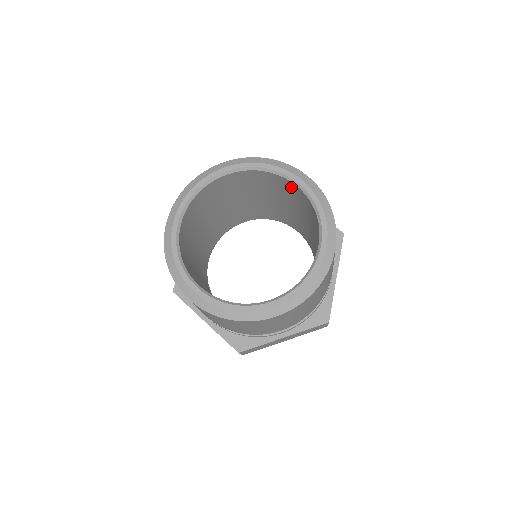
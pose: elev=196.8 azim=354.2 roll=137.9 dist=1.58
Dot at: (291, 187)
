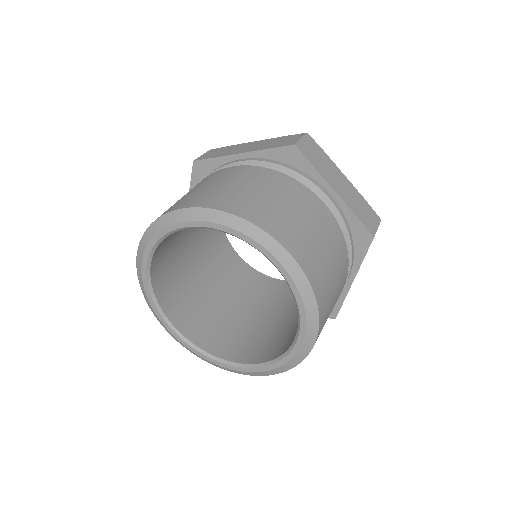
Dot at: occluded
